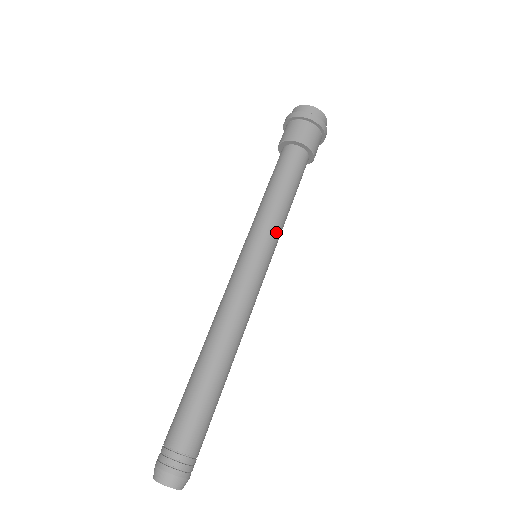
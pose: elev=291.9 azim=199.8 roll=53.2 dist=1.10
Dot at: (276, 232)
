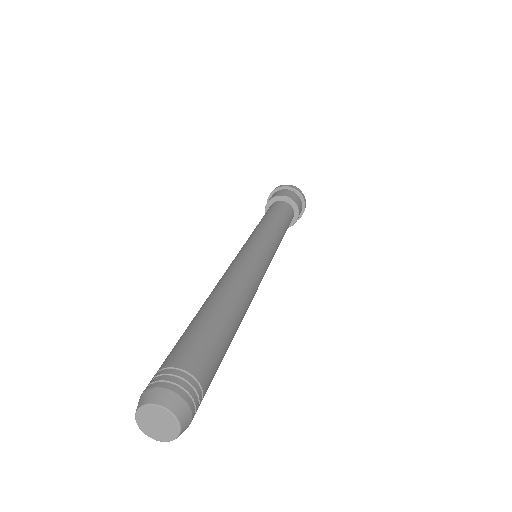
Dot at: (265, 231)
